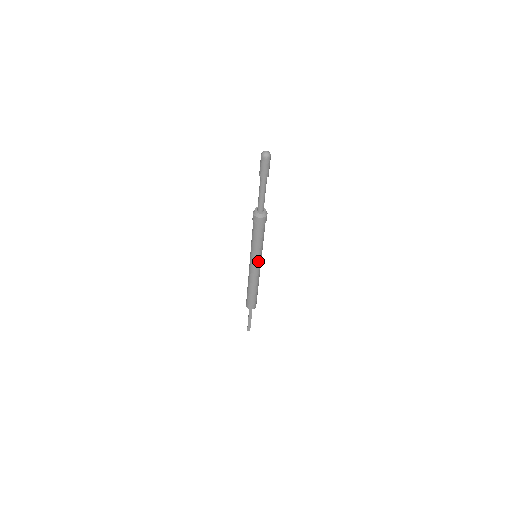
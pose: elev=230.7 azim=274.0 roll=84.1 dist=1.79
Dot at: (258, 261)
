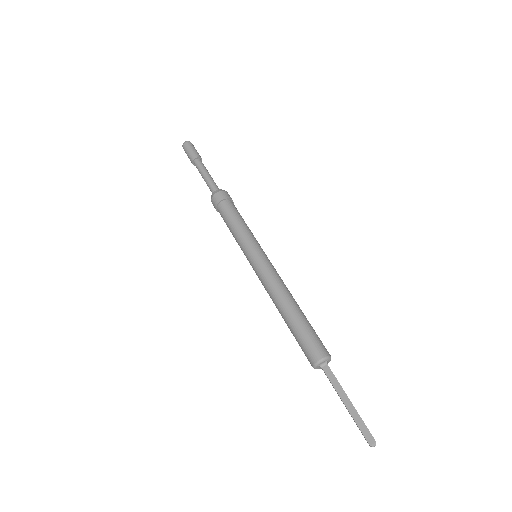
Dot at: (259, 253)
